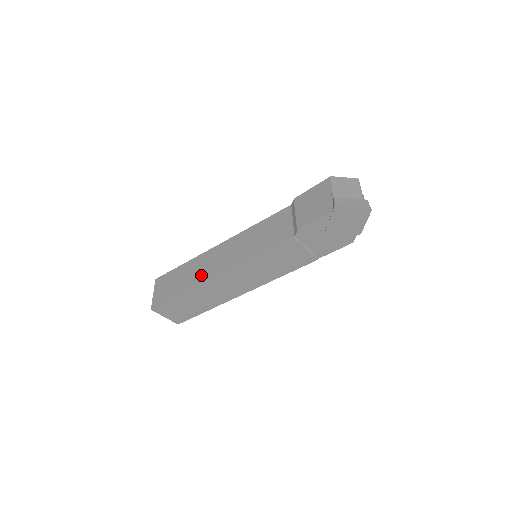
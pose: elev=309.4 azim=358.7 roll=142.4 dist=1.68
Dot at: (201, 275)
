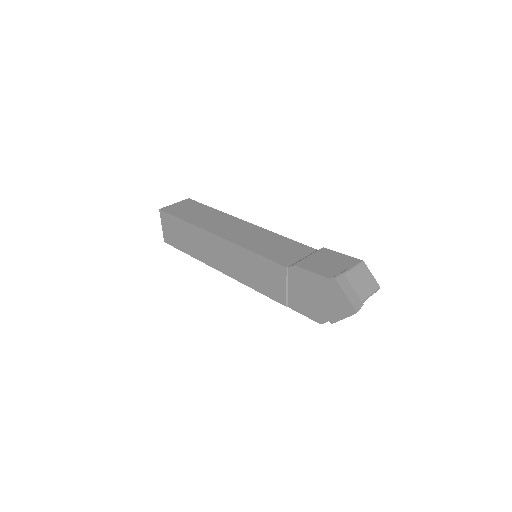
Dot at: (210, 224)
